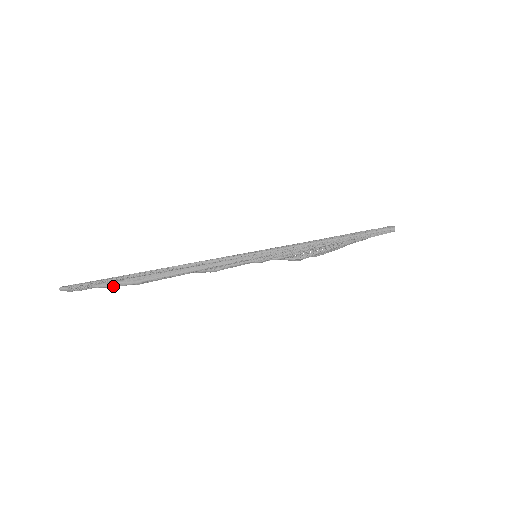
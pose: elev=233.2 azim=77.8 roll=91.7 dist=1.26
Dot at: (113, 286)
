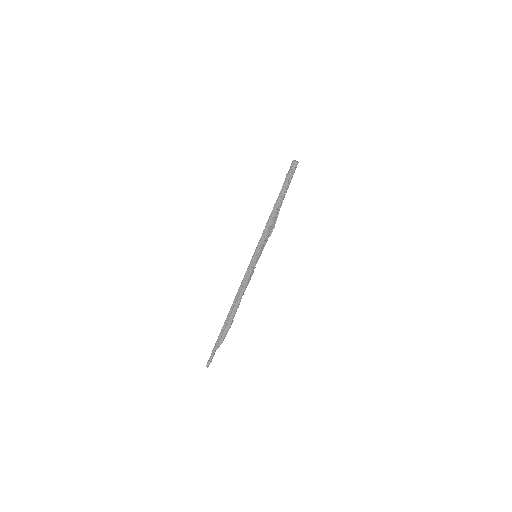
Dot at: (223, 340)
